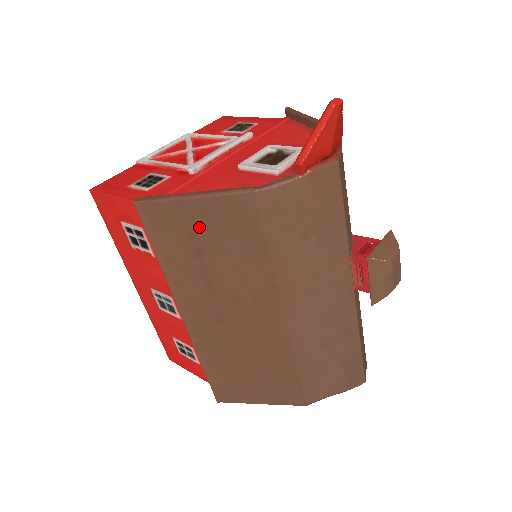
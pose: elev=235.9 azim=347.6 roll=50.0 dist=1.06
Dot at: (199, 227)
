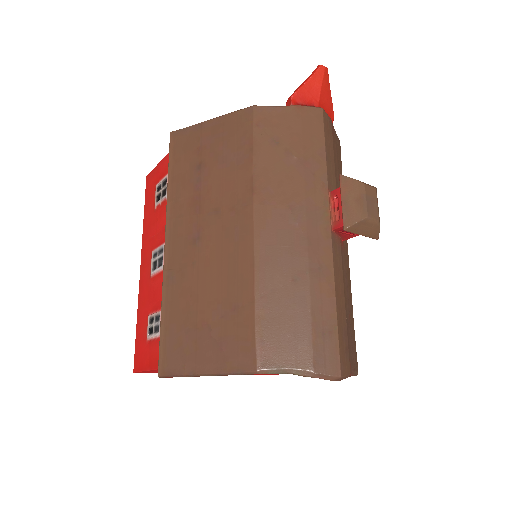
Dot at: (207, 143)
